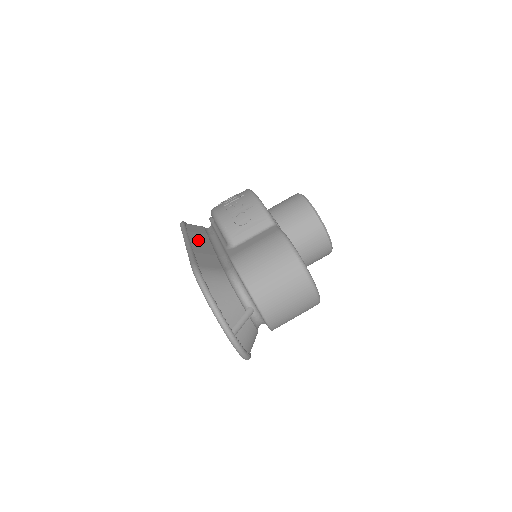
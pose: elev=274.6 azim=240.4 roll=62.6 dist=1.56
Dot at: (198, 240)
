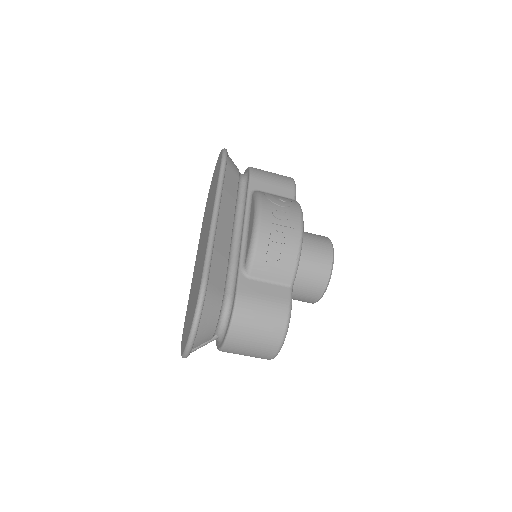
Dot at: (225, 217)
